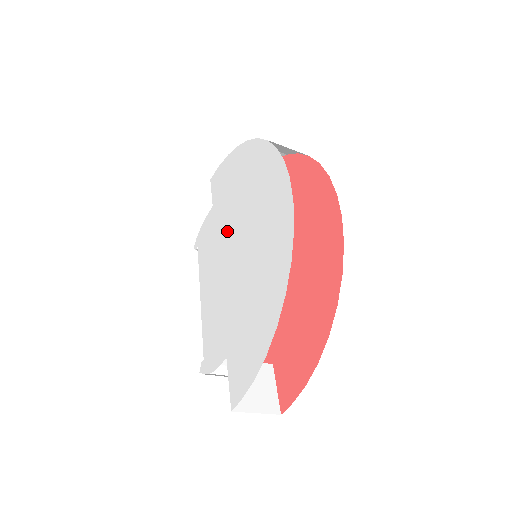
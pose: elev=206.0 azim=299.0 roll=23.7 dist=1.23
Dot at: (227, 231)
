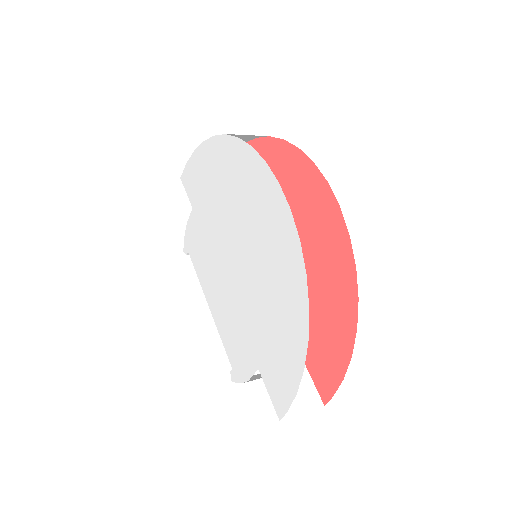
Dot at: (219, 237)
